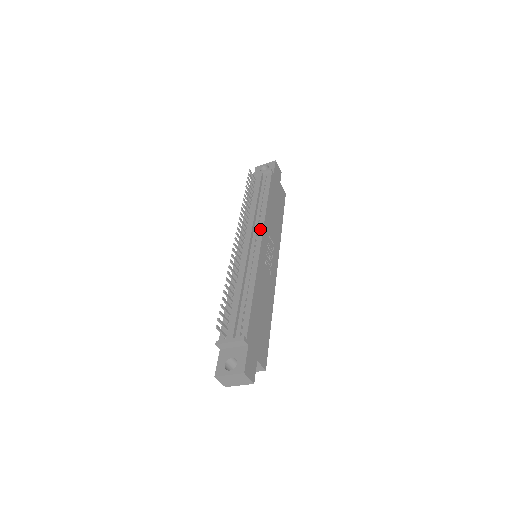
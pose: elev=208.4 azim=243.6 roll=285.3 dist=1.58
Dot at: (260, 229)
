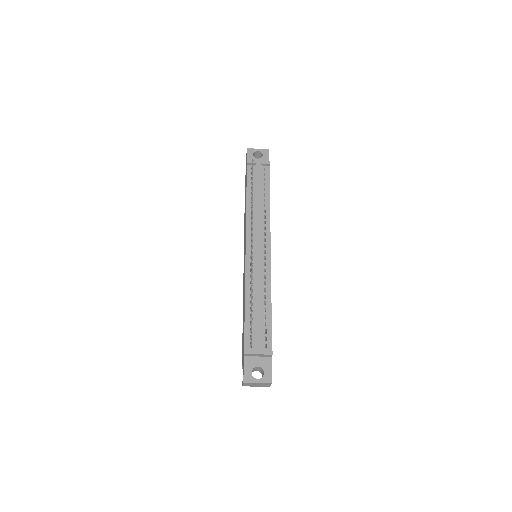
Dot at: (267, 234)
